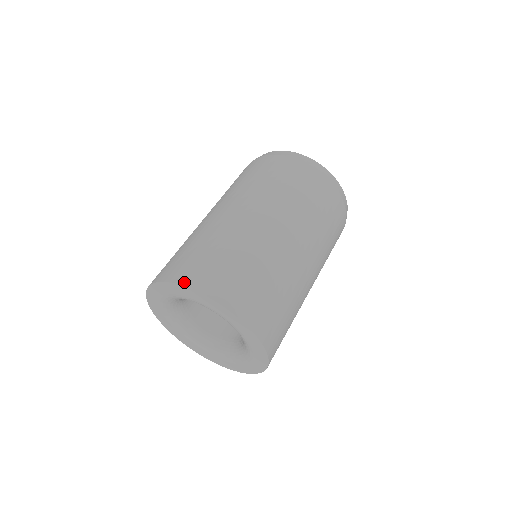
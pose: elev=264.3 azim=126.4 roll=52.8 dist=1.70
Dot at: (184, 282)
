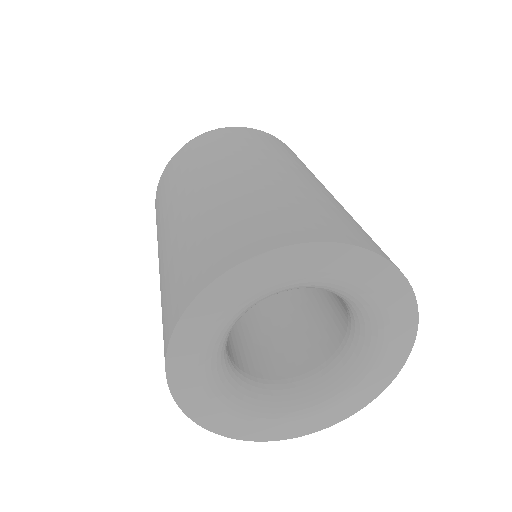
Dot at: (187, 300)
